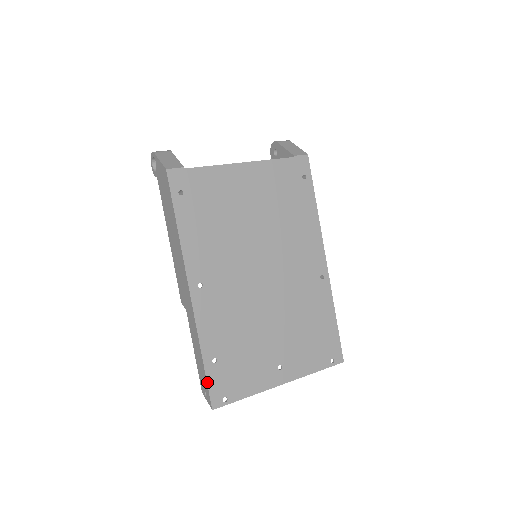
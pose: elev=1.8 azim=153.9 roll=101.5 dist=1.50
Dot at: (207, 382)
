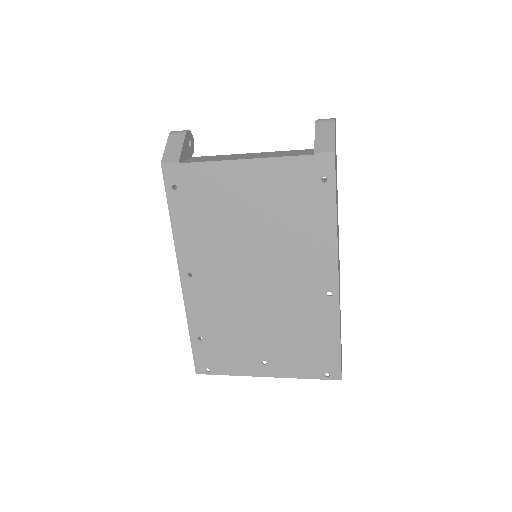
Dot at: (192, 352)
